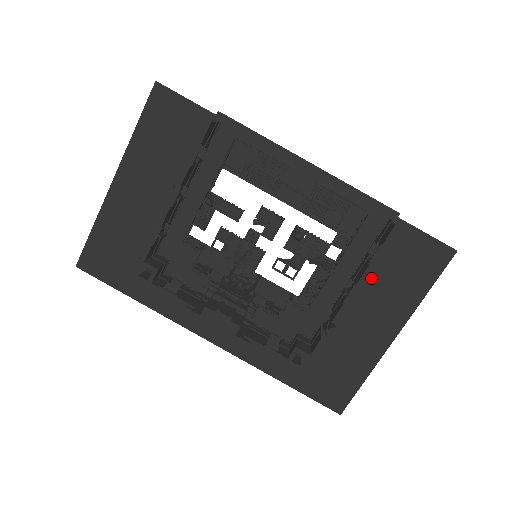
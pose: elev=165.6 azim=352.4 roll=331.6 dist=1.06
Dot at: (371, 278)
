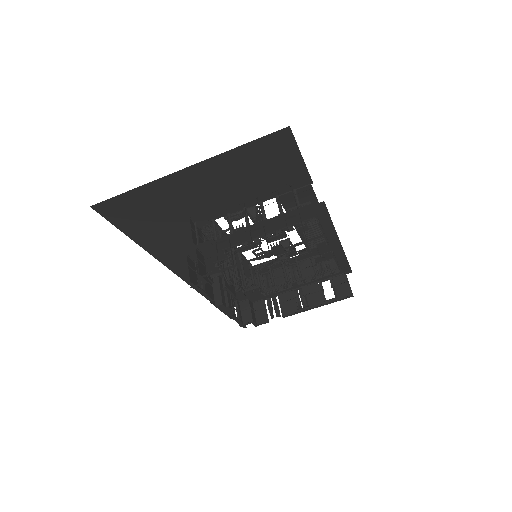
Dot at: occluded
